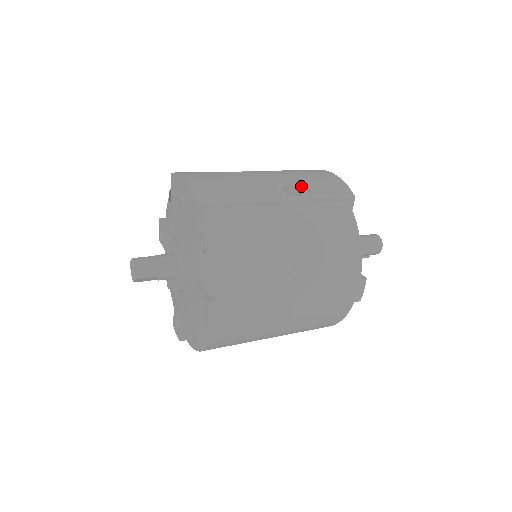
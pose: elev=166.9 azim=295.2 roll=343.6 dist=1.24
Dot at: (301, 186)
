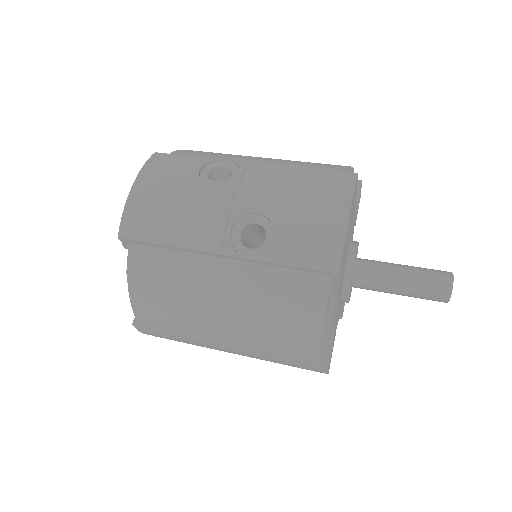
Dot at: (269, 231)
